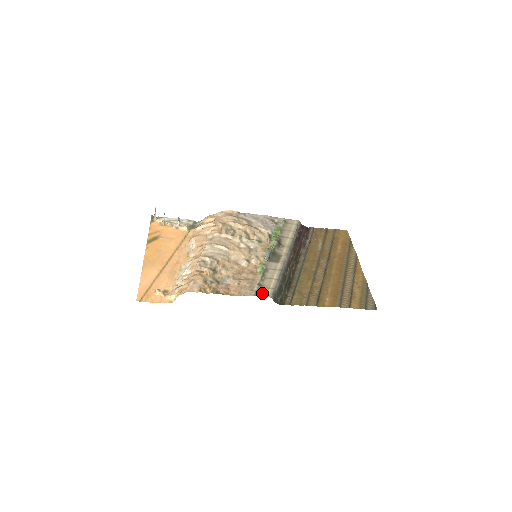
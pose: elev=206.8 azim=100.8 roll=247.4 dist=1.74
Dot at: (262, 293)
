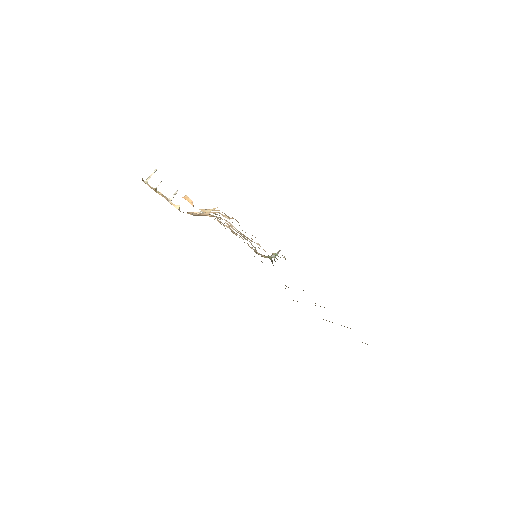
Dot at: occluded
